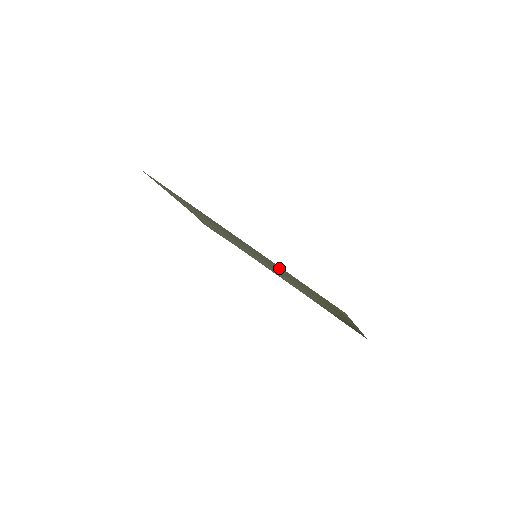
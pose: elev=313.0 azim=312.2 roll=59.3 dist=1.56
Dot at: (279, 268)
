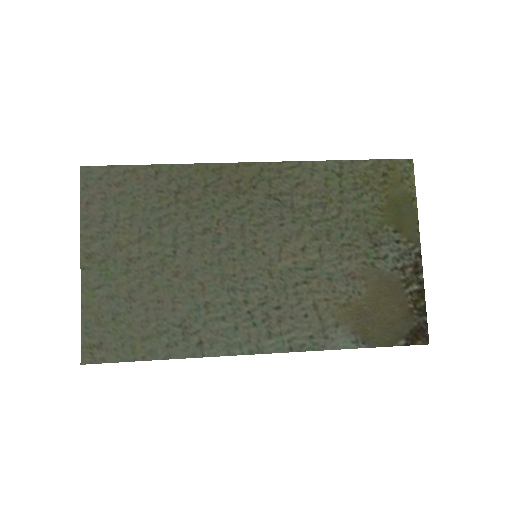
Dot at: (321, 184)
